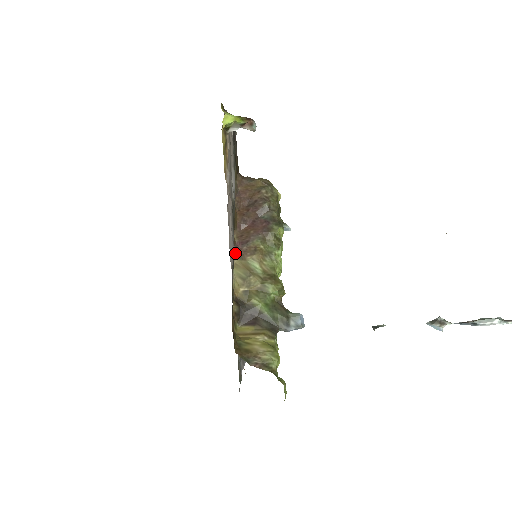
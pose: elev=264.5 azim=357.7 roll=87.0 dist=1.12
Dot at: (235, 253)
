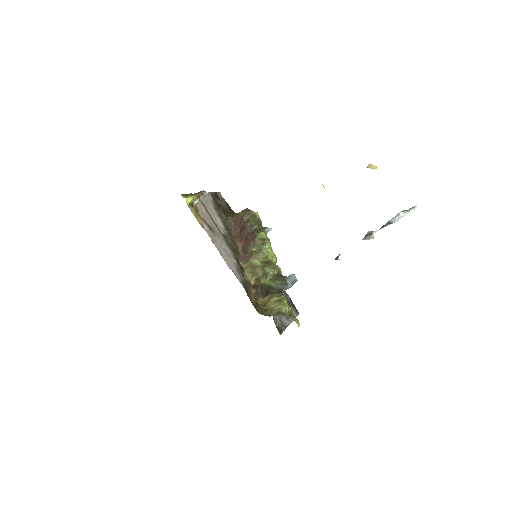
Dot at: (242, 261)
